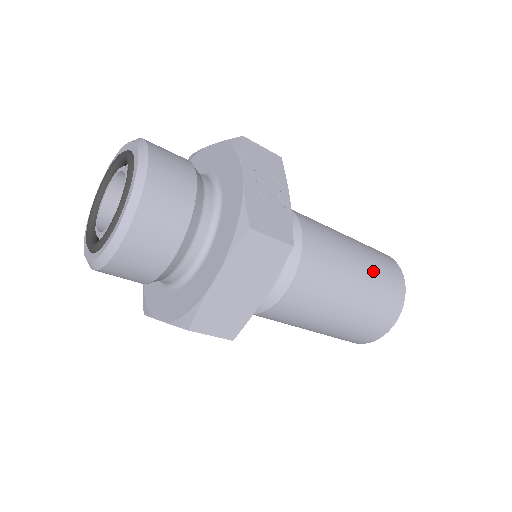
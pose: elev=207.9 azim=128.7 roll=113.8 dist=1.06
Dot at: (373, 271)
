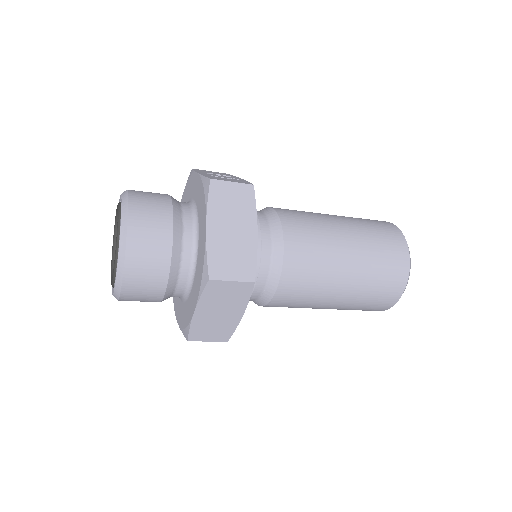
Dot at: (355, 220)
